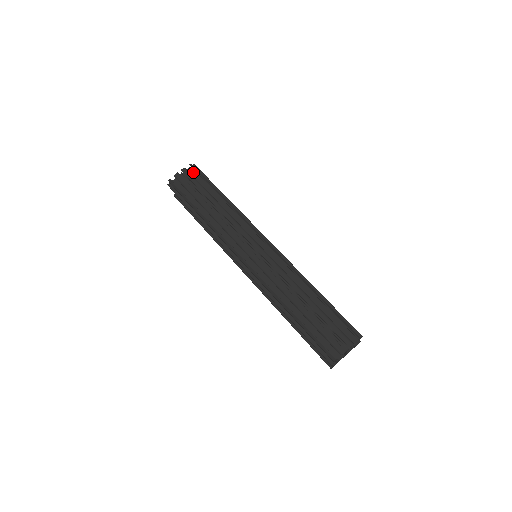
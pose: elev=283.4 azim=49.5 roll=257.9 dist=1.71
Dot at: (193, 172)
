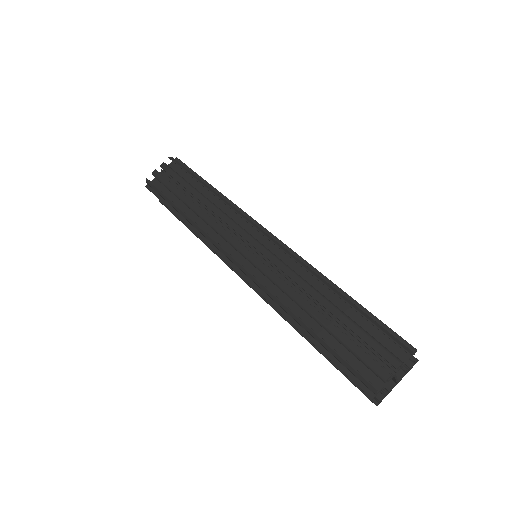
Dot at: (175, 166)
